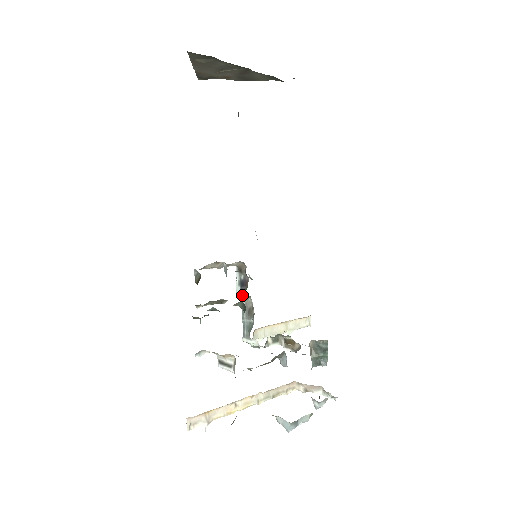
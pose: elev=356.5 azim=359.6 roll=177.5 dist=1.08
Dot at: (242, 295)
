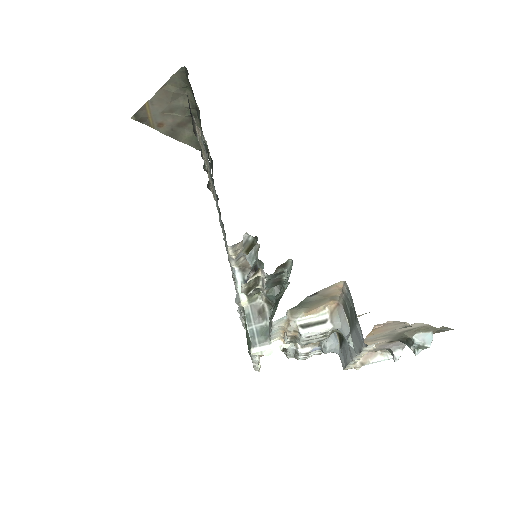
Dot at: (251, 294)
